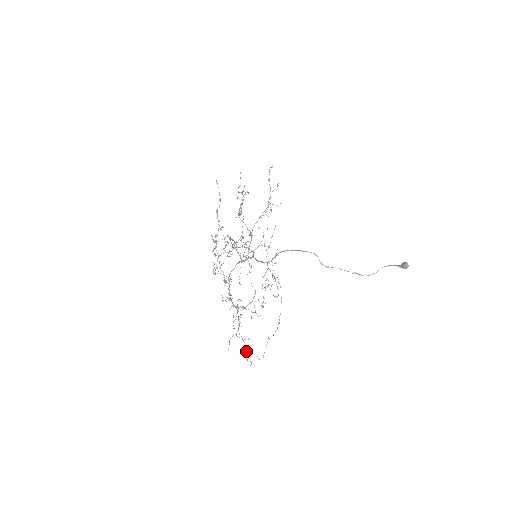
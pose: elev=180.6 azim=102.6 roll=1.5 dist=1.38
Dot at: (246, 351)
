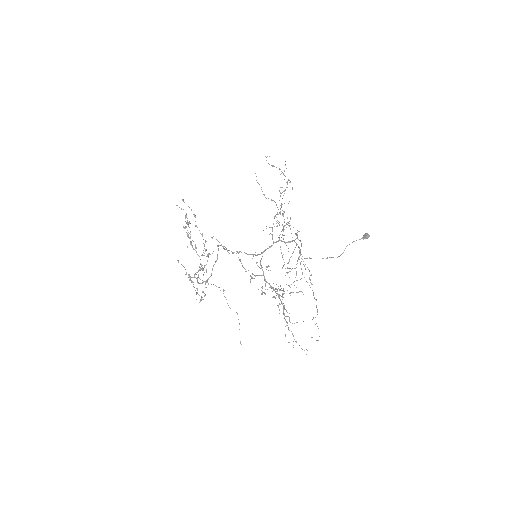
Dot at: (296, 341)
